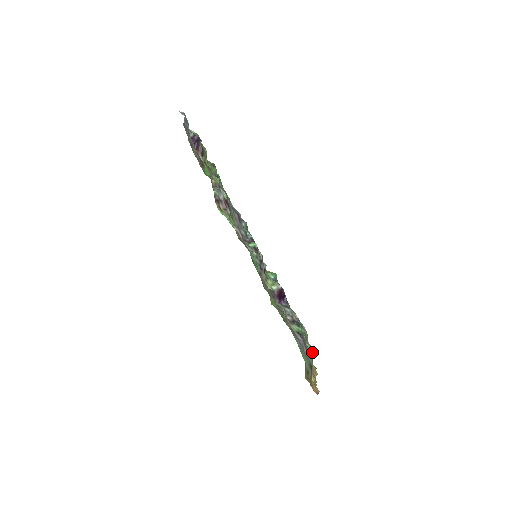
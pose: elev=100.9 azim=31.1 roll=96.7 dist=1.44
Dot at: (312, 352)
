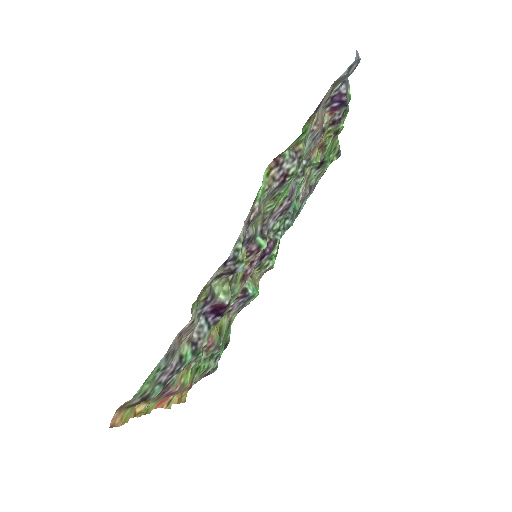
Dot at: (183, 387)
